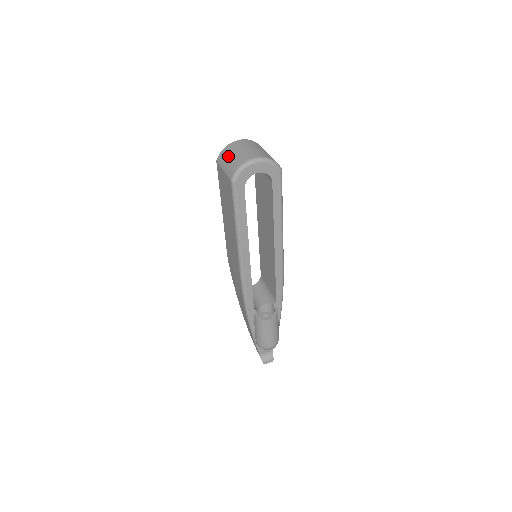
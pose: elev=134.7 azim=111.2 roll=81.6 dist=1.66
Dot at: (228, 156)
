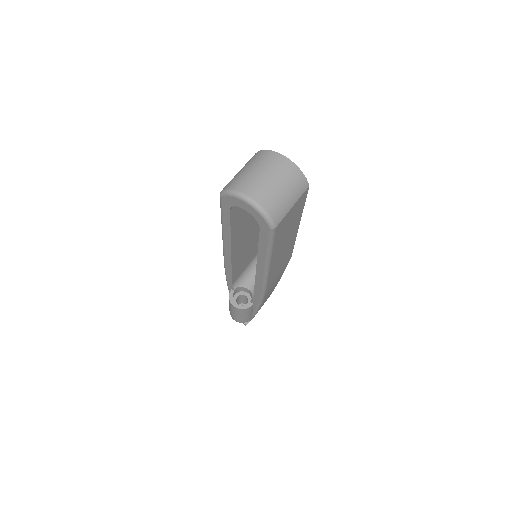
Dot at: (250, 164)
